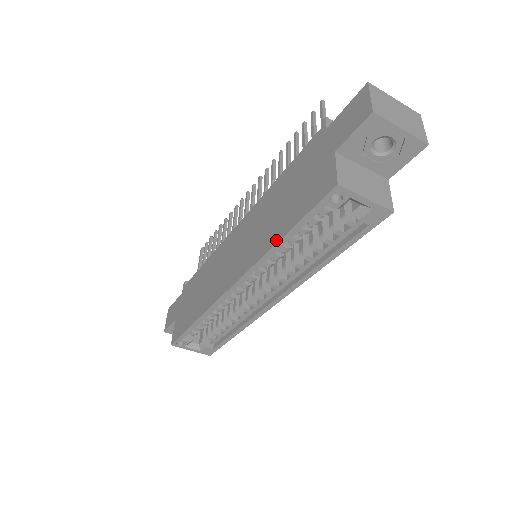
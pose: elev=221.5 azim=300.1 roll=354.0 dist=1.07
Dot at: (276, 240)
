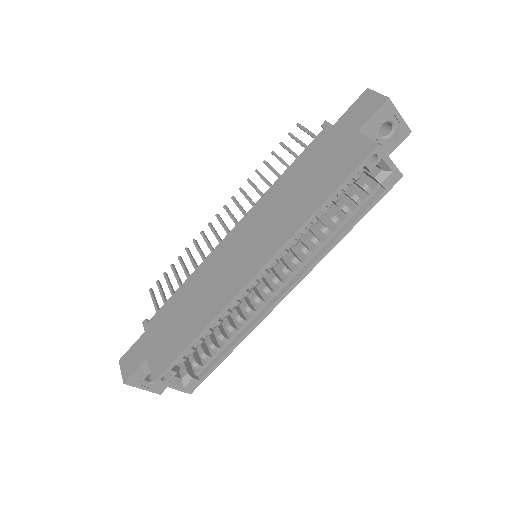
Dot at: (315, 208)
